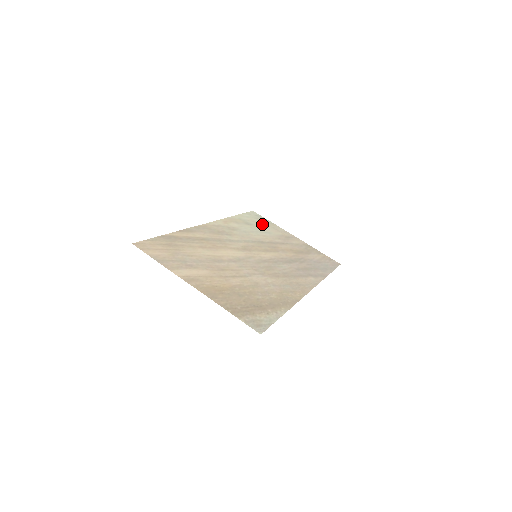
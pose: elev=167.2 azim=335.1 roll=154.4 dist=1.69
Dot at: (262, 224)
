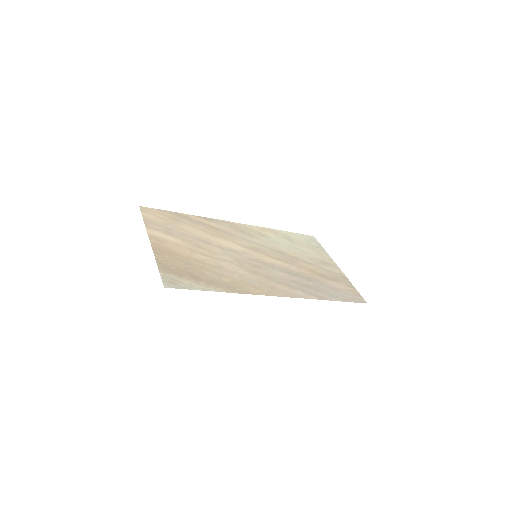
Dot at: (308, 246)
